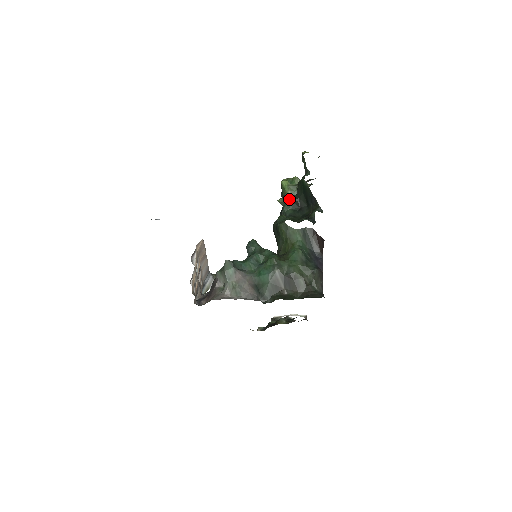
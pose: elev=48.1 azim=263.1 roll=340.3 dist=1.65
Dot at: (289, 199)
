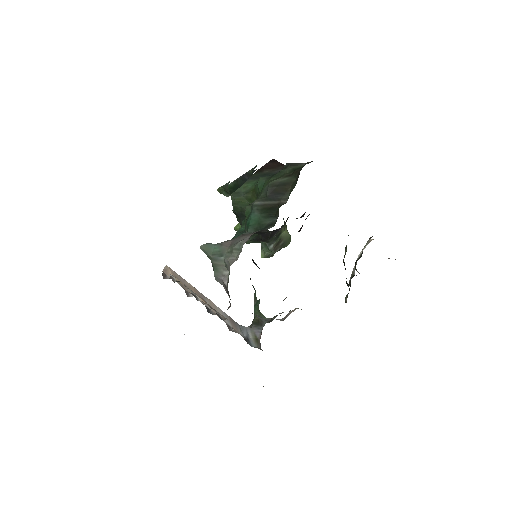
Dot at: occluded
